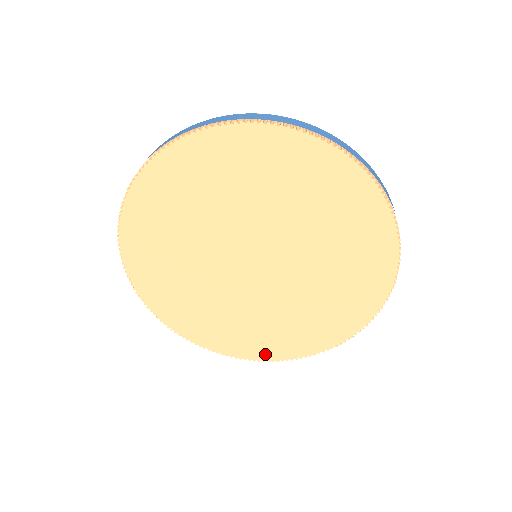
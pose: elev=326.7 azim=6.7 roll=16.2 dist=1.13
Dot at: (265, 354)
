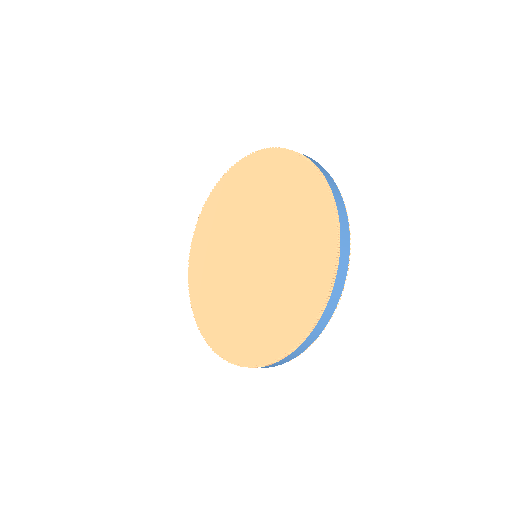
Dot at: (273, 351)
